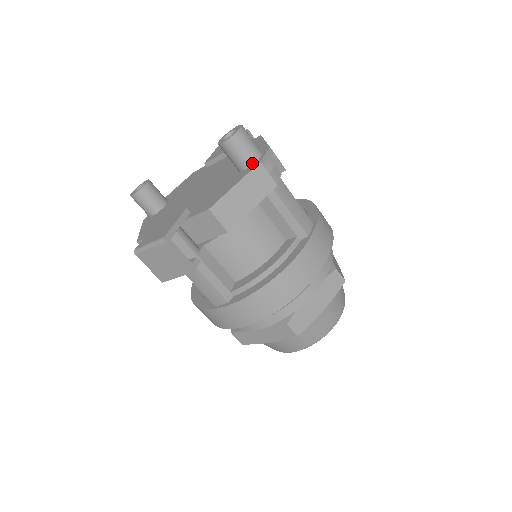
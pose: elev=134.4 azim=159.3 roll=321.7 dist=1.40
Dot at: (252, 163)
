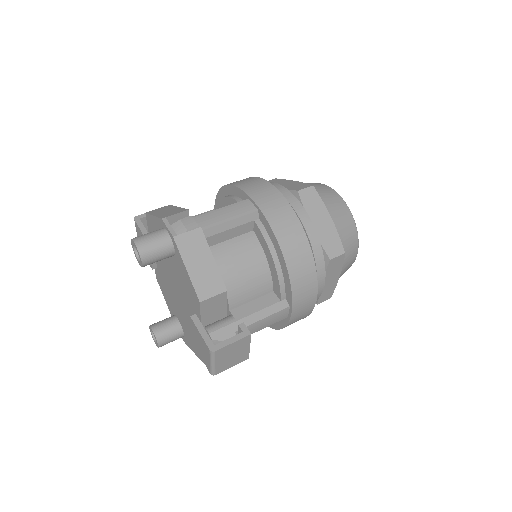
Dot at: (171, 243)
